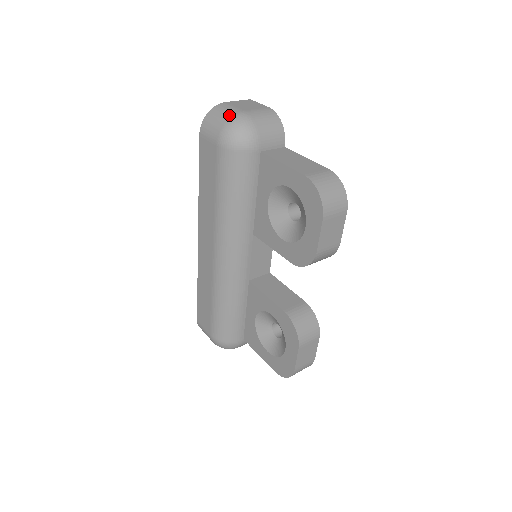
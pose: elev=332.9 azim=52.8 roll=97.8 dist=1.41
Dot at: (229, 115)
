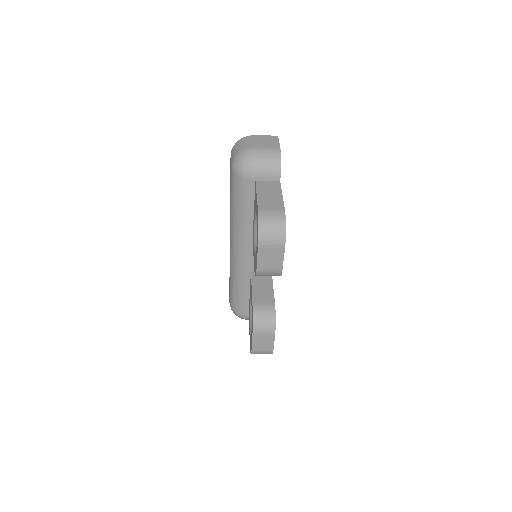
Dot at: (243, 148)
